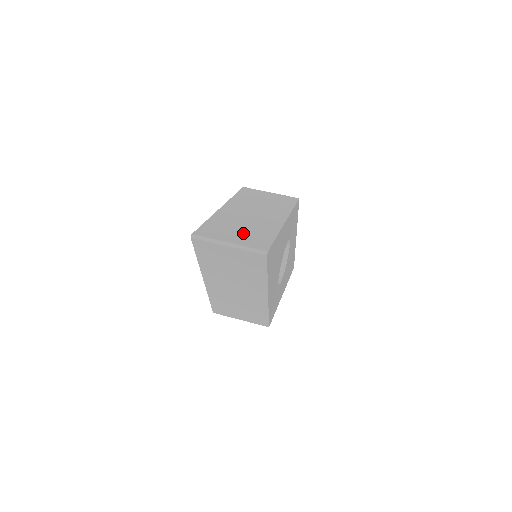
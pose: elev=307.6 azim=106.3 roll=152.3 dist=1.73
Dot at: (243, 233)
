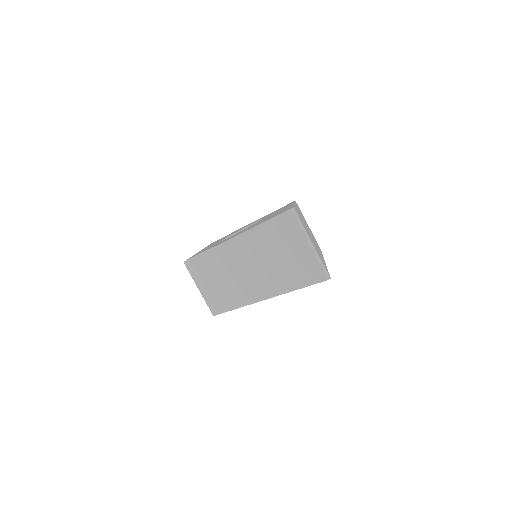
Dot at: occluded
